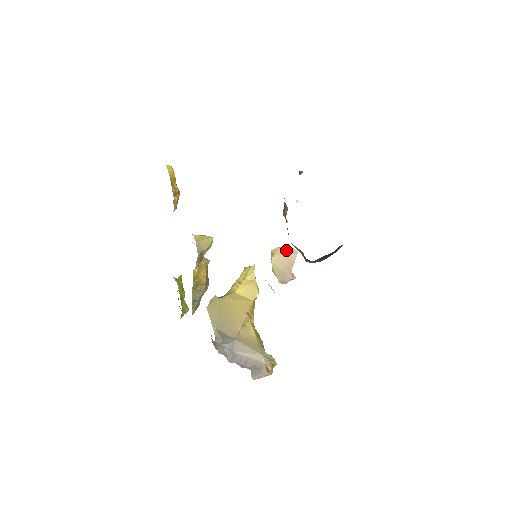
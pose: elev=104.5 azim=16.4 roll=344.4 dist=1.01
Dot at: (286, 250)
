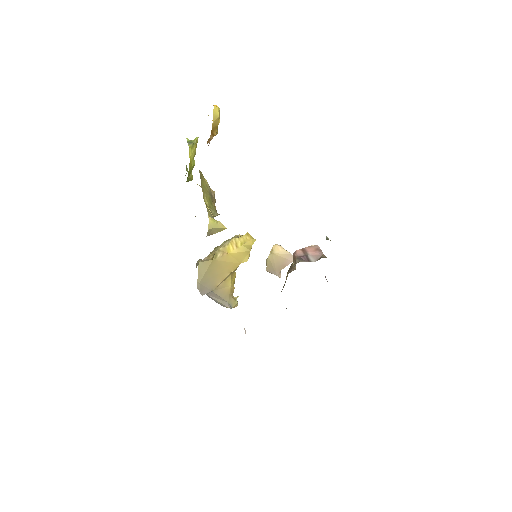
Dot at: (286, 254)
